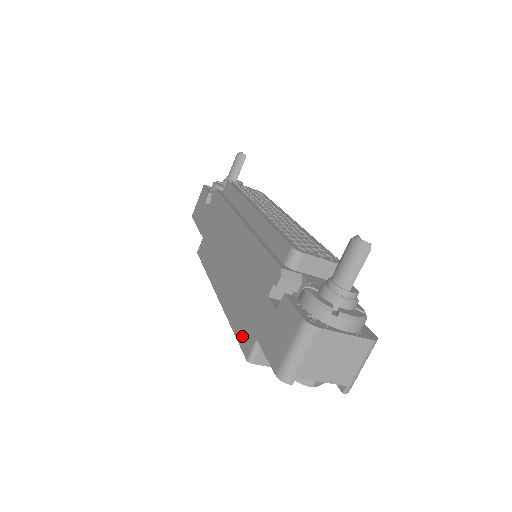
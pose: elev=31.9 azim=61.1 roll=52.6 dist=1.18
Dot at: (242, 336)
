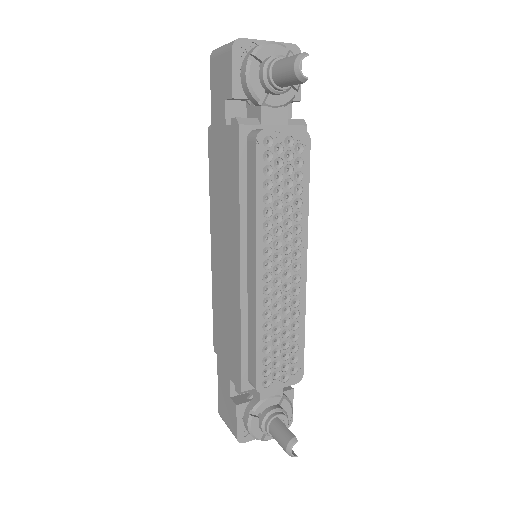
Dot at: occluded
